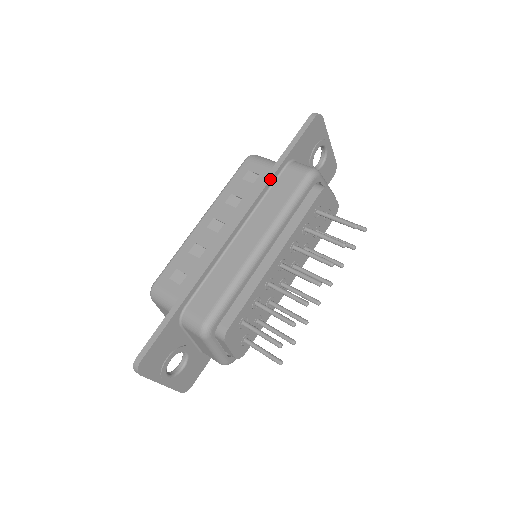
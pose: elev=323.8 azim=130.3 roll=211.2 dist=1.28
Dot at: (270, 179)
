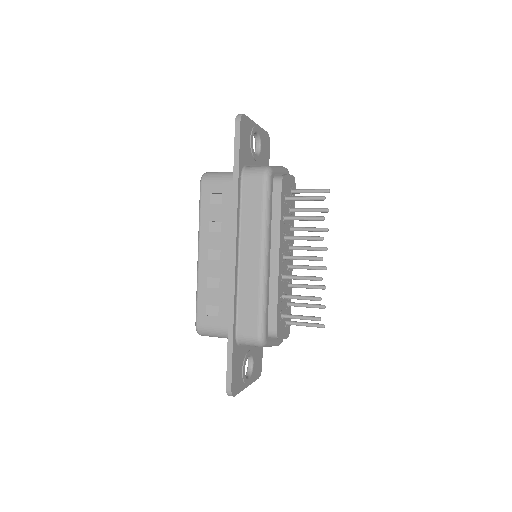
Dot at: (237, 198)
